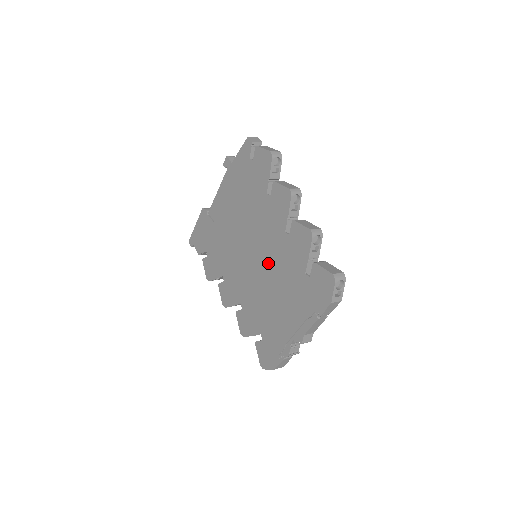
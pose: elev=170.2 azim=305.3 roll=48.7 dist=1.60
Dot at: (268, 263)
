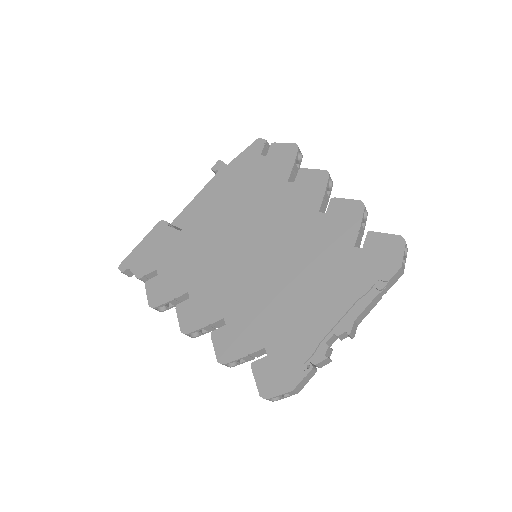
Dot at: (286, 252)
